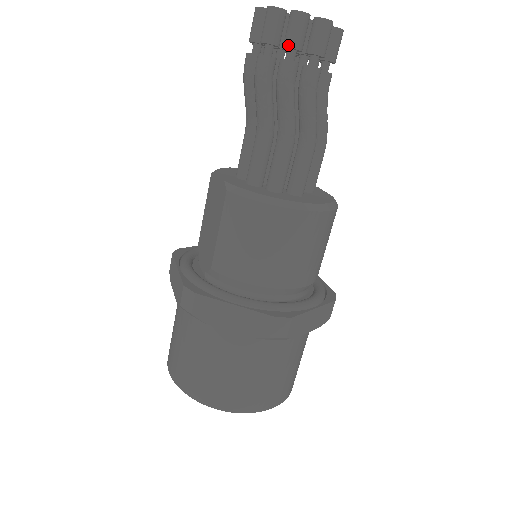
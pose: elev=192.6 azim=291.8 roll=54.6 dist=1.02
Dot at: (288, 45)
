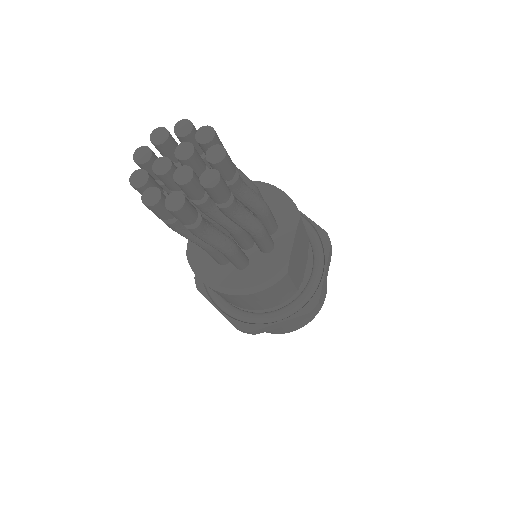
Dot at: (156, 215)
